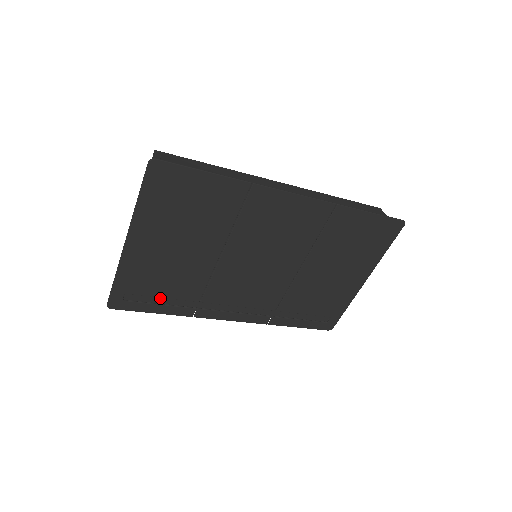
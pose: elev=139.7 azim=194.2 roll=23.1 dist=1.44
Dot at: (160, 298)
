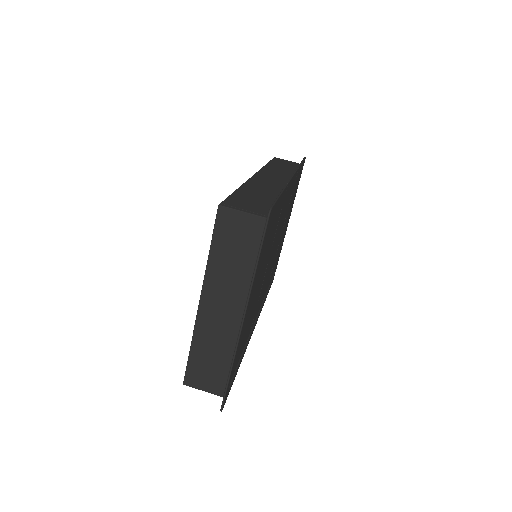
Dot at: occluded
